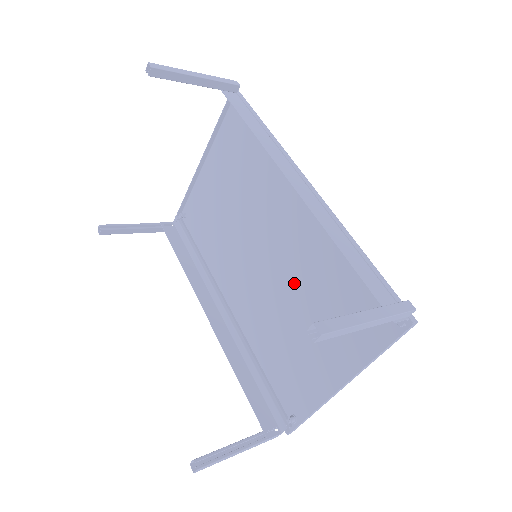
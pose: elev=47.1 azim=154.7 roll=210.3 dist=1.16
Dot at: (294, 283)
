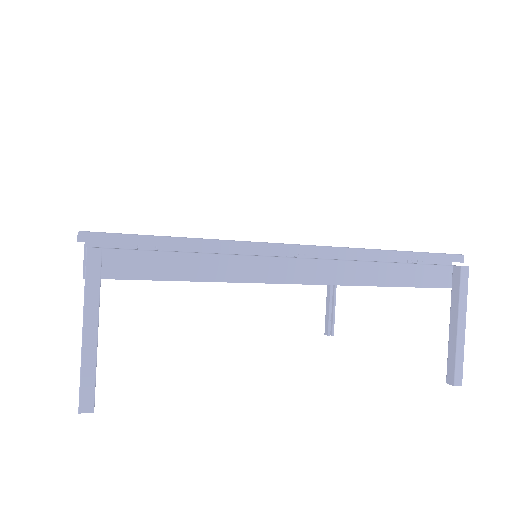
Dot at: occluded
